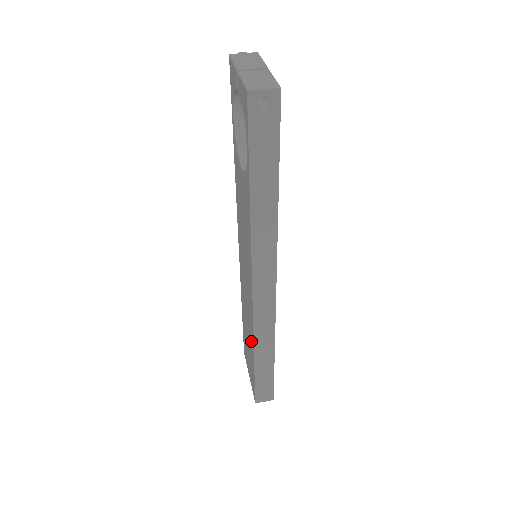
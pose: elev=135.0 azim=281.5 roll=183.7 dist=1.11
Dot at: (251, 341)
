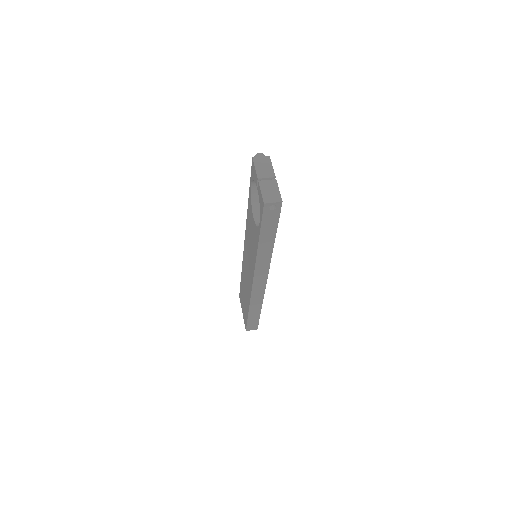
Dot at: (248, 300)
